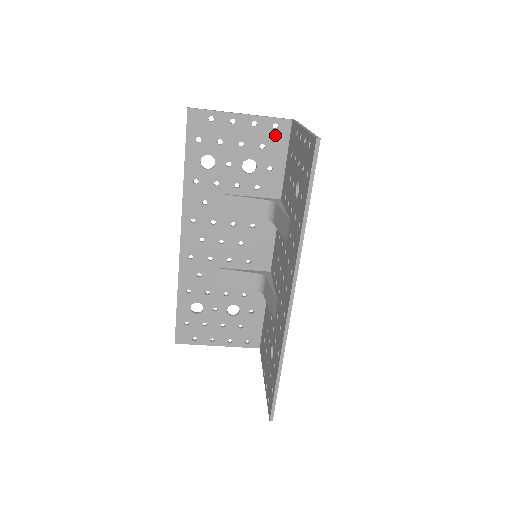
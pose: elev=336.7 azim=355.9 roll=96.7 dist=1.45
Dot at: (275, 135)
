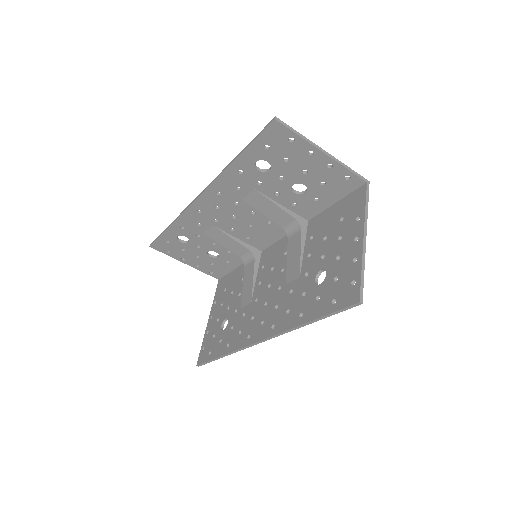
Dot at: (341, 183)
